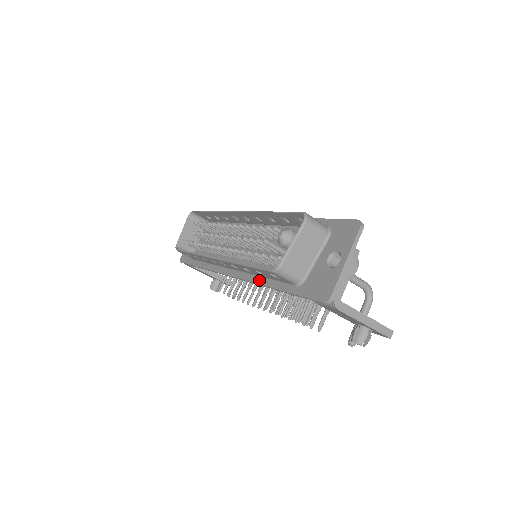
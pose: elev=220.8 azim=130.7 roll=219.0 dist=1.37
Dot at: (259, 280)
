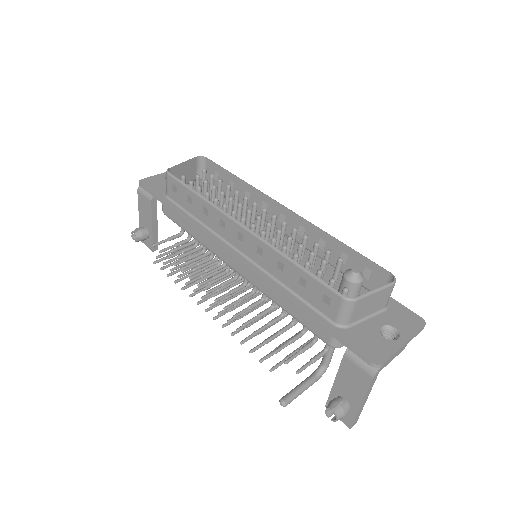
Dot at: (278, 285)
